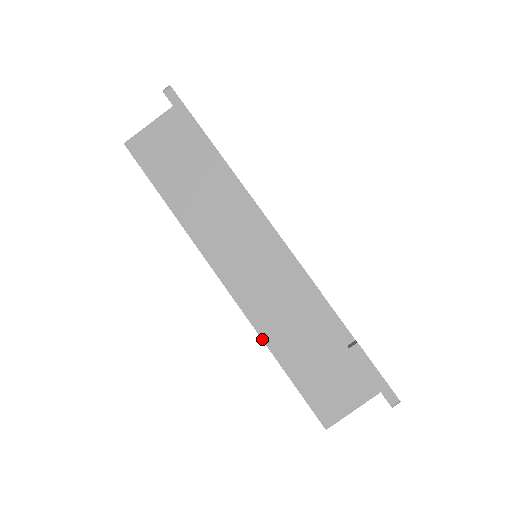
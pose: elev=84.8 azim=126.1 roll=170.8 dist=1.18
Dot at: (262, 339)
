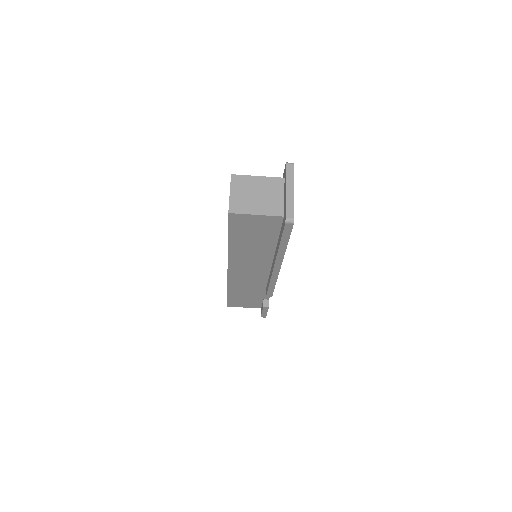
Dot at: (227, 287)
